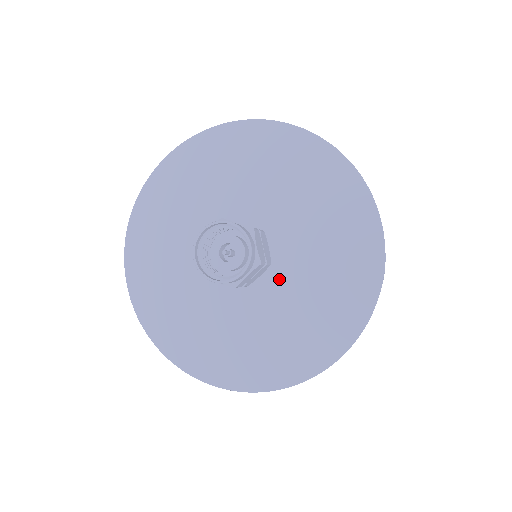
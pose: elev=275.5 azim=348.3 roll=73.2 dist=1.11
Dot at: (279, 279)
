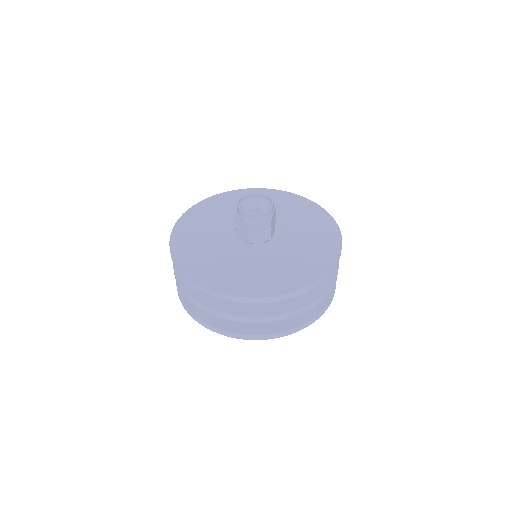
Dot at: (283, 235)
